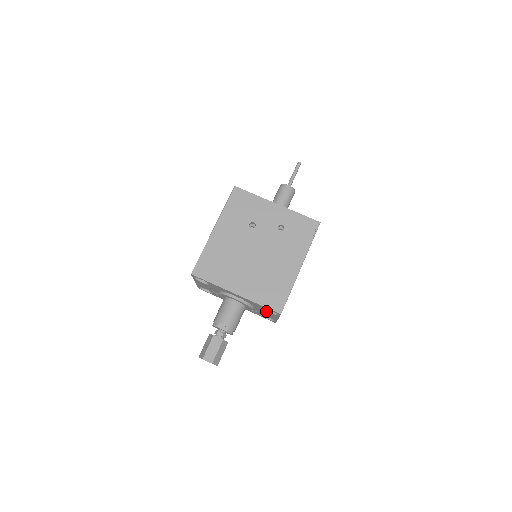
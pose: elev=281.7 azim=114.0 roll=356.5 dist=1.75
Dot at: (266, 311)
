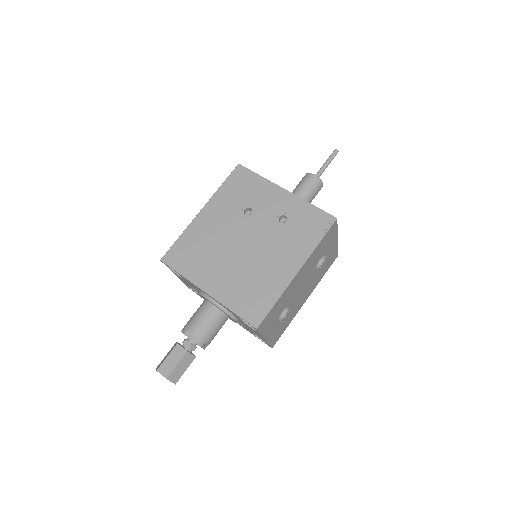
Dot at: (247, 324)
